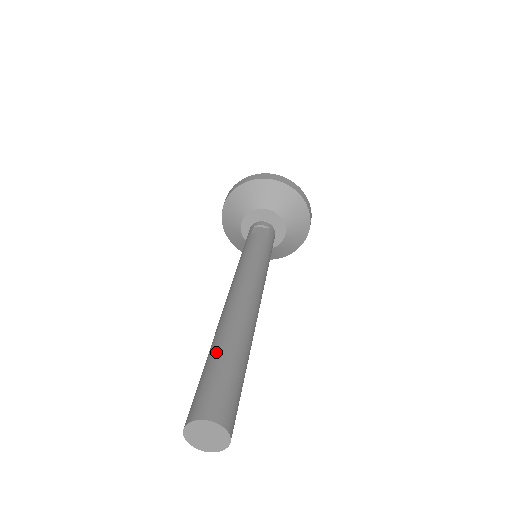
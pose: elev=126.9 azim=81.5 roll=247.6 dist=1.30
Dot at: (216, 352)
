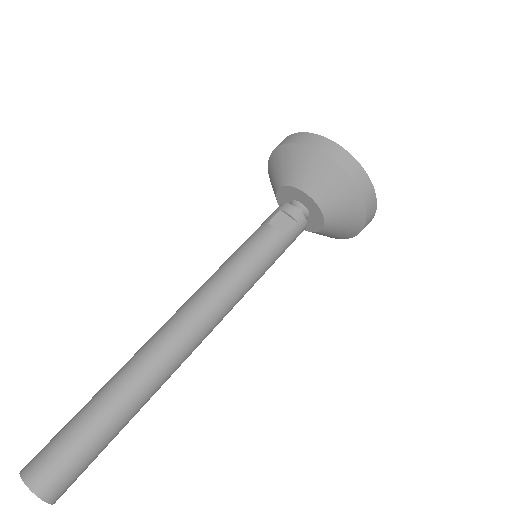
Dot at: (96, 403)
